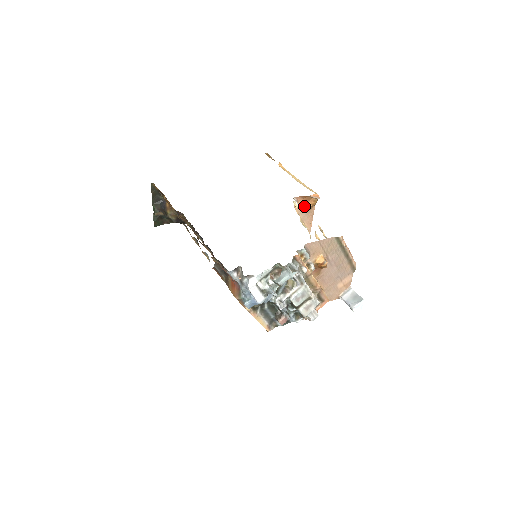
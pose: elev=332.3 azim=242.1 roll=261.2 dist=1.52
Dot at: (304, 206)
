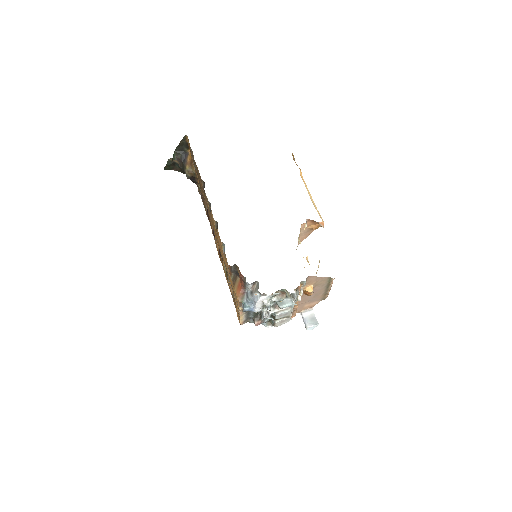
Dot at: (308, 226)
